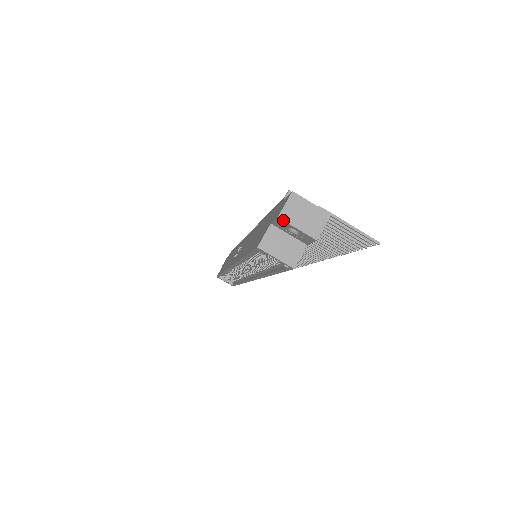
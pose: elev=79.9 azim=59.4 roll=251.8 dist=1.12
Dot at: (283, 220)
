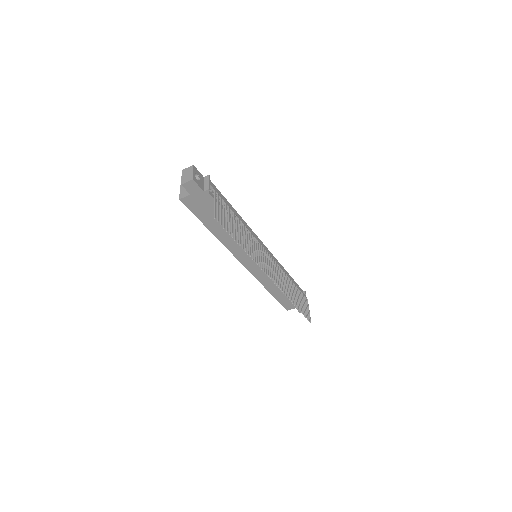
Dot at: (182, 172)
